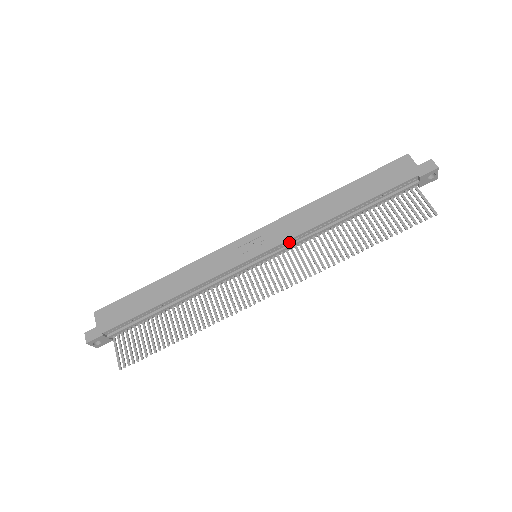
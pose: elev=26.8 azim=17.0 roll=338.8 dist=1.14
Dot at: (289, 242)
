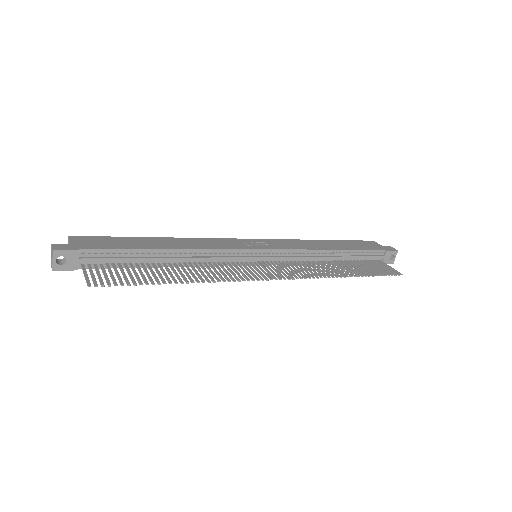
Dot at: (289, 253)
